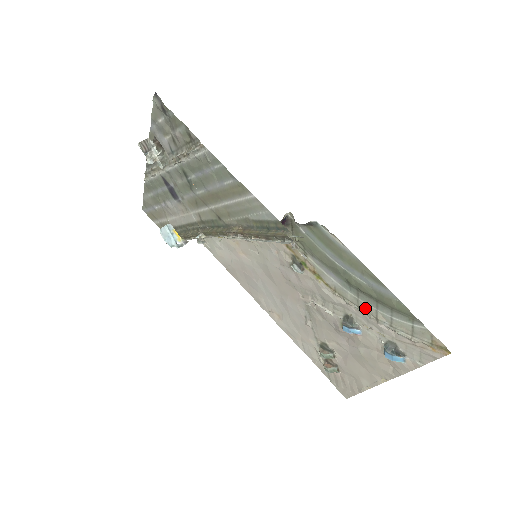
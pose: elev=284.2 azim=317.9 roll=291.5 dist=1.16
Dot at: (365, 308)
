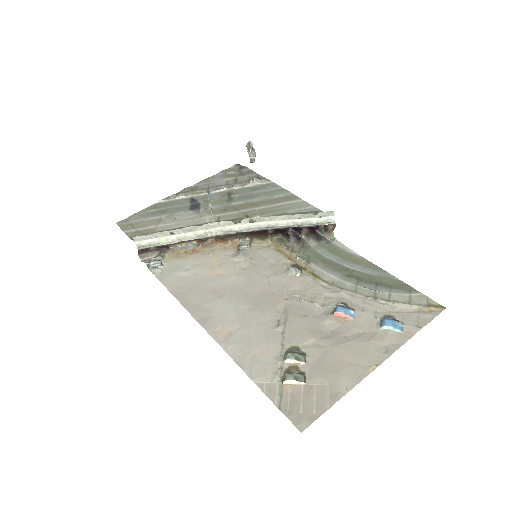
Dot at: (363, 292)
